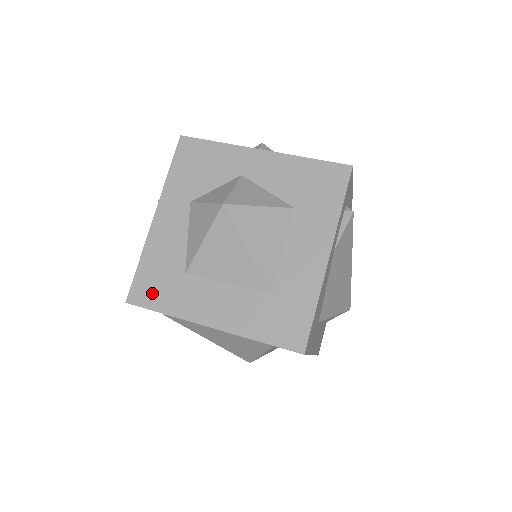
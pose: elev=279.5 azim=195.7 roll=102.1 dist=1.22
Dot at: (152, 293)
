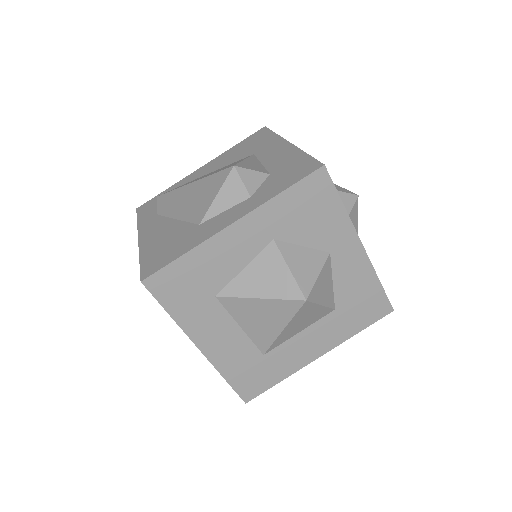
Dot at: (173, 292)
